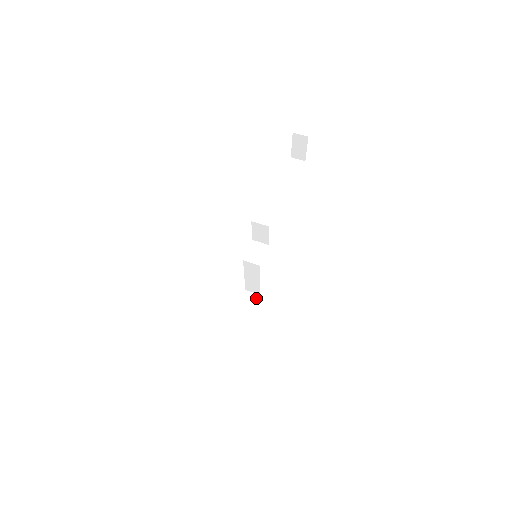
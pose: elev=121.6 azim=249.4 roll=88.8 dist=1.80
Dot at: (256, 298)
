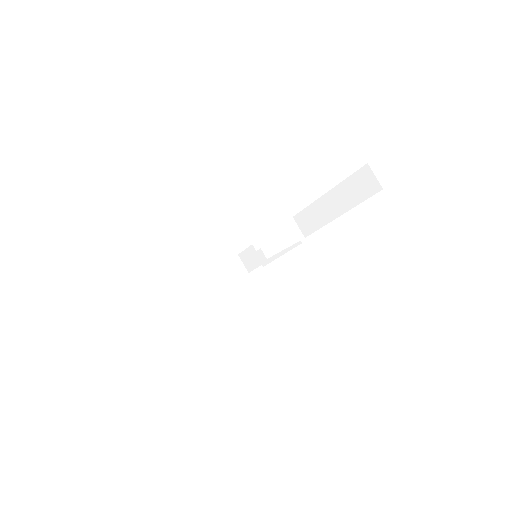
Dot at: (297, 242)
